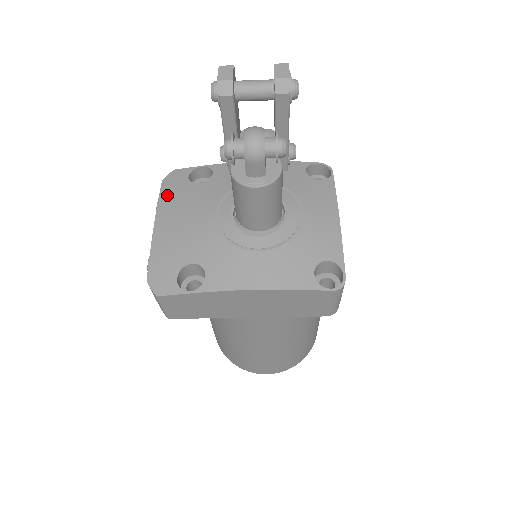
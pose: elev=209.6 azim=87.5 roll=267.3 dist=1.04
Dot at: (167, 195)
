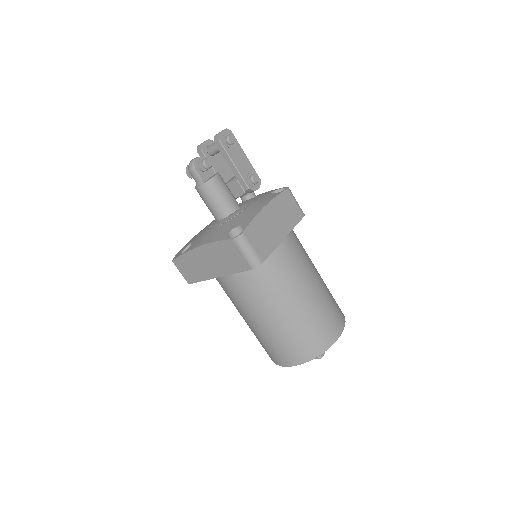
Dot at: occluded
